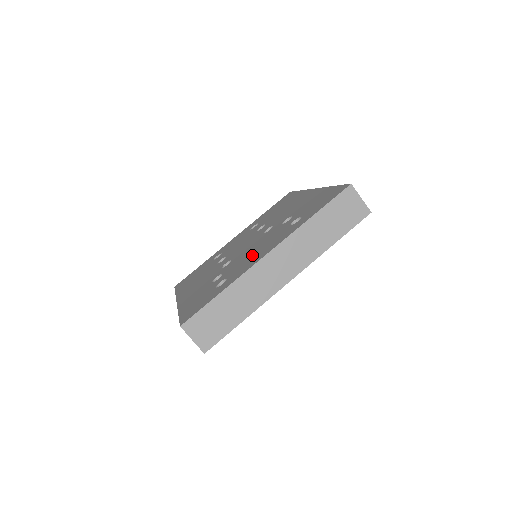
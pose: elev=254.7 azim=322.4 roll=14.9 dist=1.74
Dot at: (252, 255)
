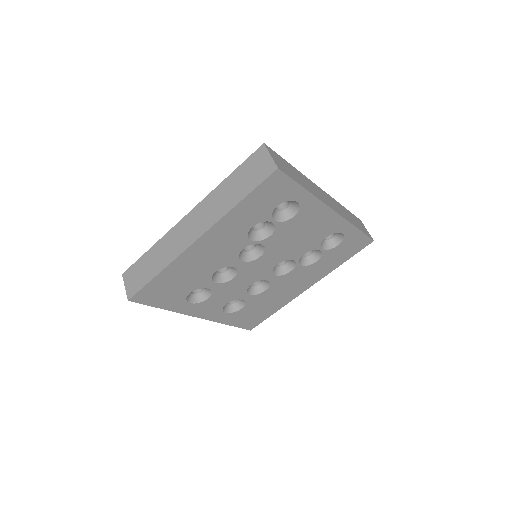
Dot at: occluded
